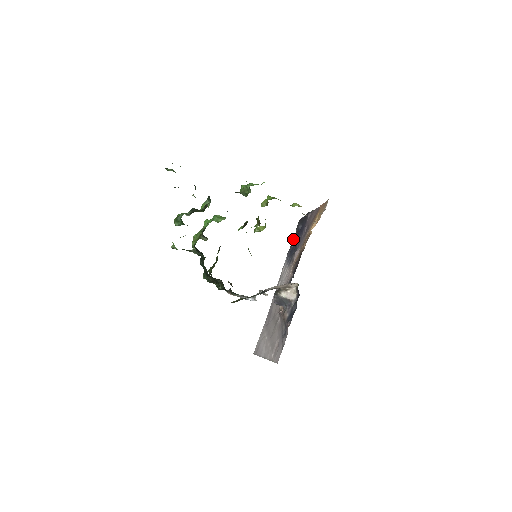
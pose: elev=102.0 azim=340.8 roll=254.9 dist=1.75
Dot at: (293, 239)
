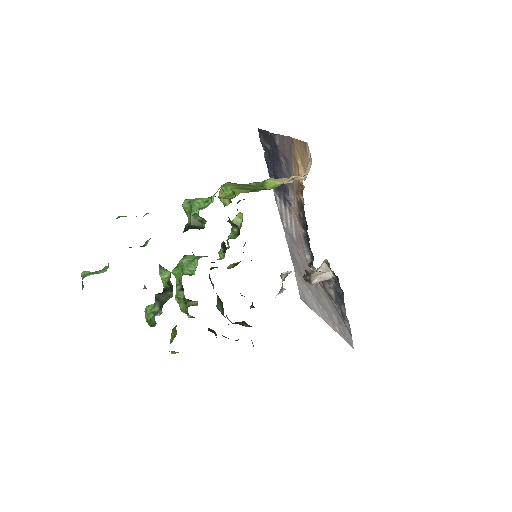
Dot at: (267, 163)
